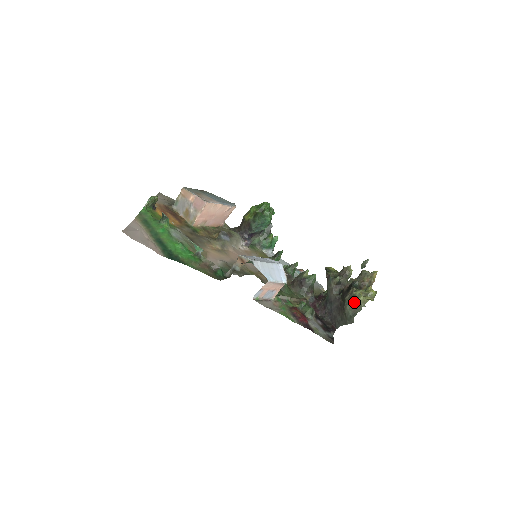
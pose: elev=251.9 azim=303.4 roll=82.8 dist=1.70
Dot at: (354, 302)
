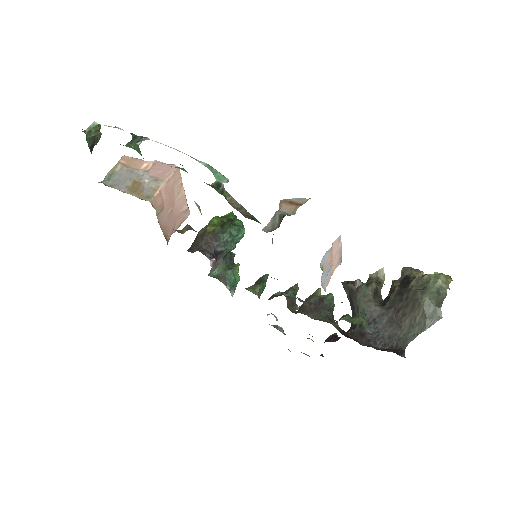
Dot at: (433, 286)
